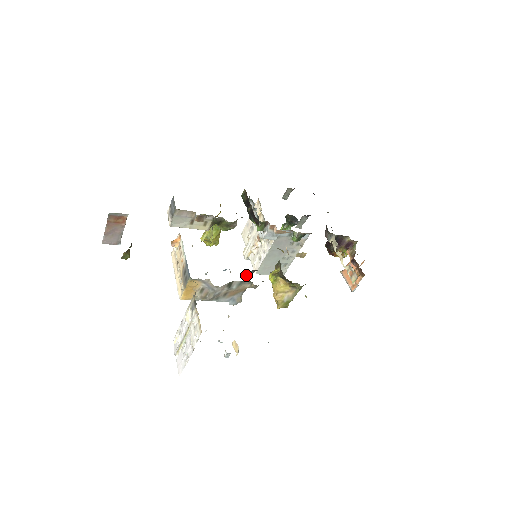
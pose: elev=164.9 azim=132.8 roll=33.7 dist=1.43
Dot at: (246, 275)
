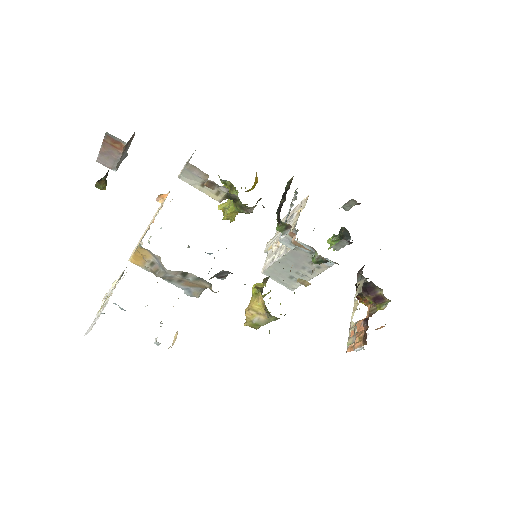
Dot at: (219, 272)
